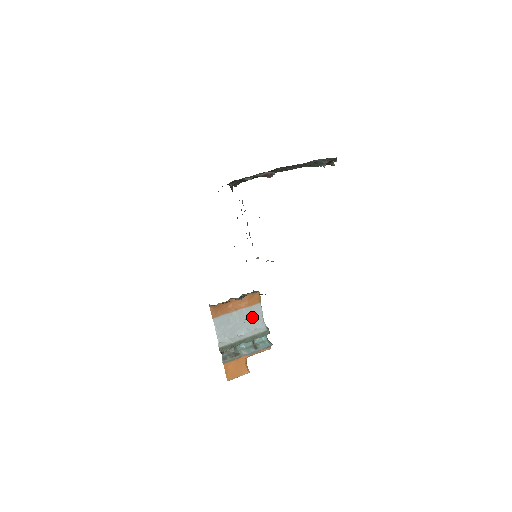
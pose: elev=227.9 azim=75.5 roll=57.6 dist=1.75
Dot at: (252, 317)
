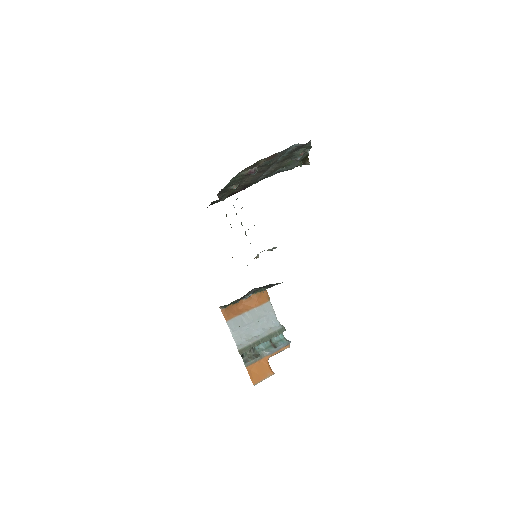
Dot at: (265, 316)
